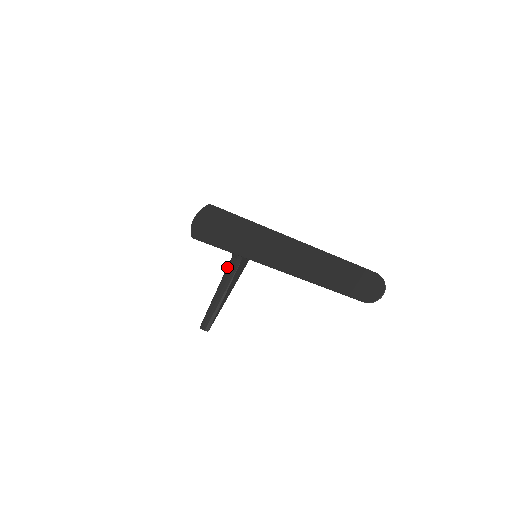
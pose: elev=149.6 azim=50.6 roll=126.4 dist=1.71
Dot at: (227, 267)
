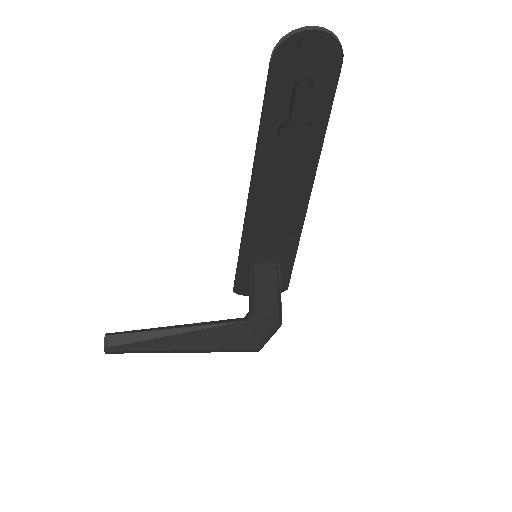
Dot at: occluded
